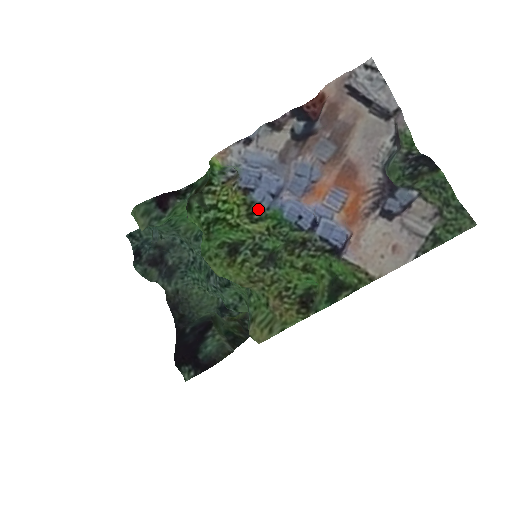
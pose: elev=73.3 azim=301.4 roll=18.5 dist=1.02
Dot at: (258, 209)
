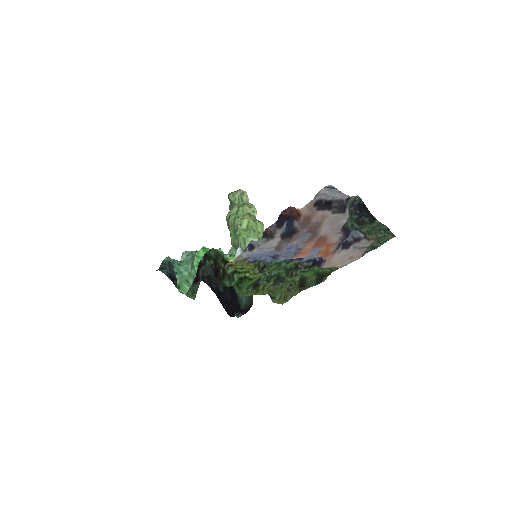
Dot at: (264, 264)
